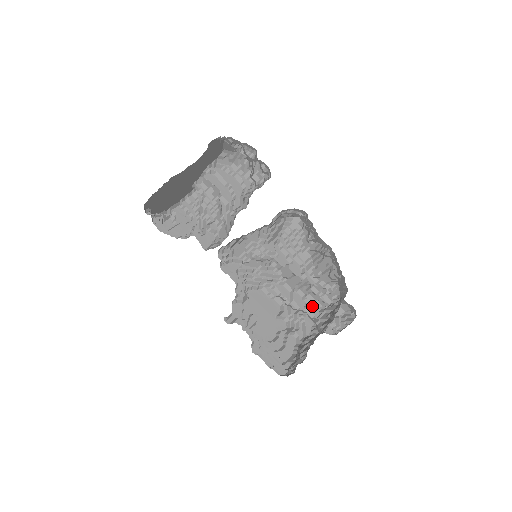
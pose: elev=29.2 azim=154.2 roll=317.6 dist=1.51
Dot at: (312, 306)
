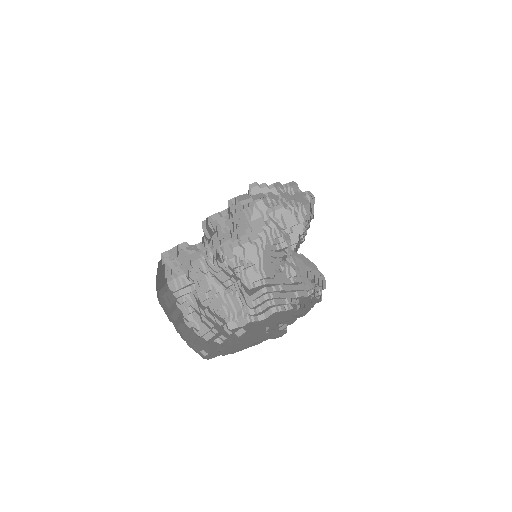
Dot at: (311, 301)
